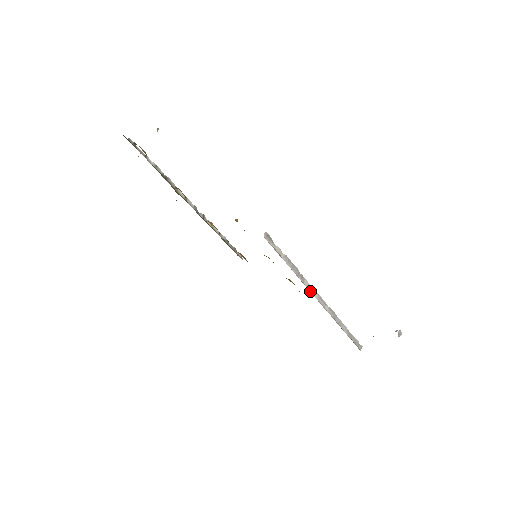
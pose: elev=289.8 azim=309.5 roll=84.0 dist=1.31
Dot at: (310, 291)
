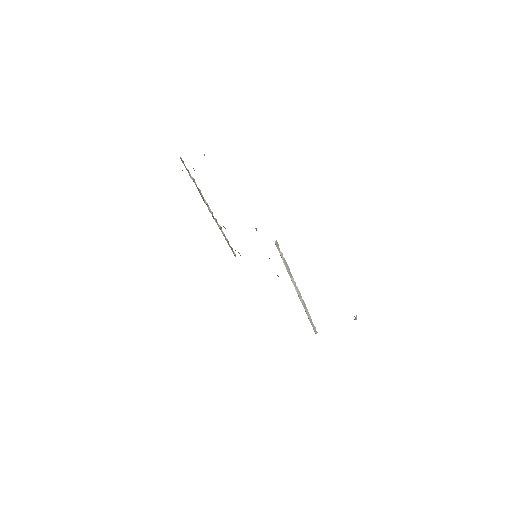
Dot at: (294, 286)
